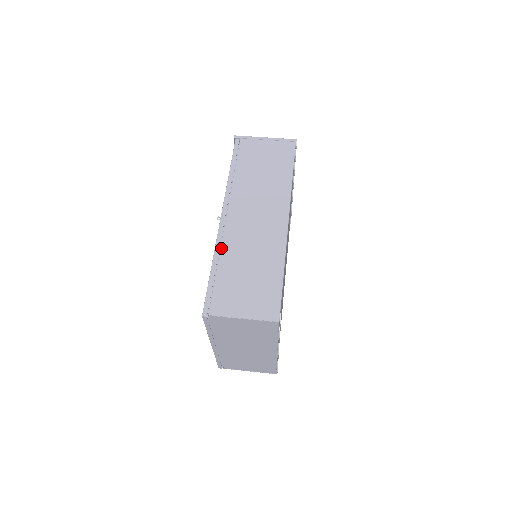
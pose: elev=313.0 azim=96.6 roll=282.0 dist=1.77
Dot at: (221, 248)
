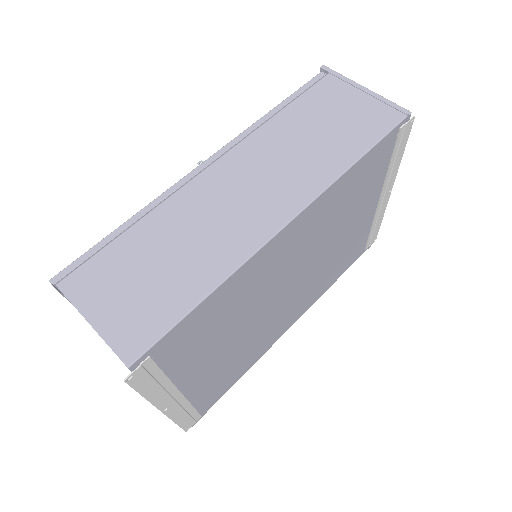
Dot at: (161, 204)
